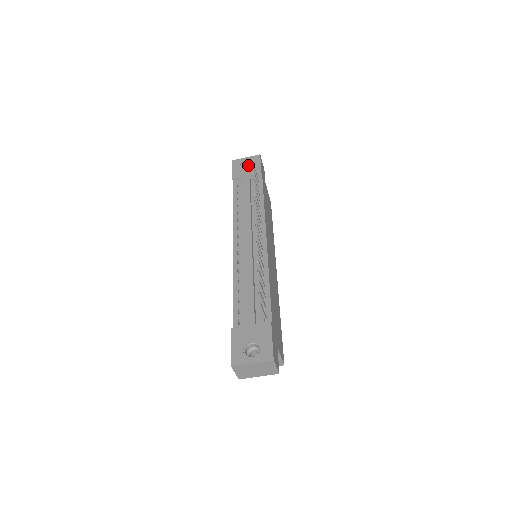
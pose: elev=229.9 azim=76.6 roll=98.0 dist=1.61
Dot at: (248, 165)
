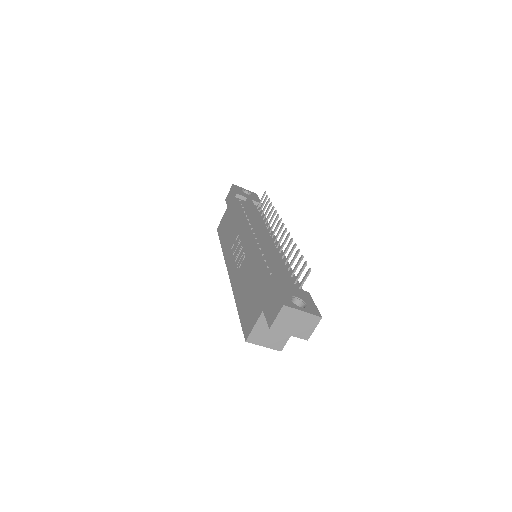
Dot at: occluded
